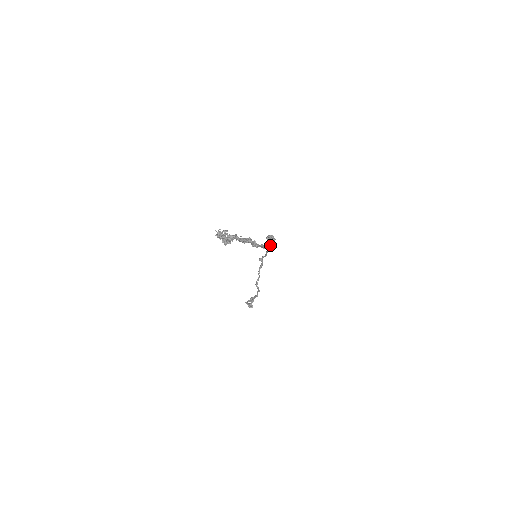
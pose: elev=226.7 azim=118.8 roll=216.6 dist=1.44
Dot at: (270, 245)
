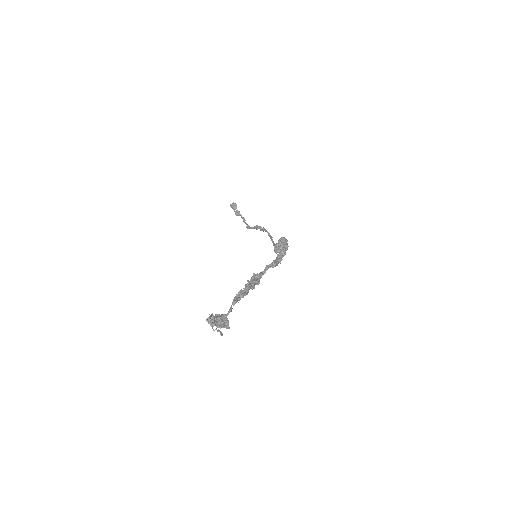
Dot at: (277, 263)
